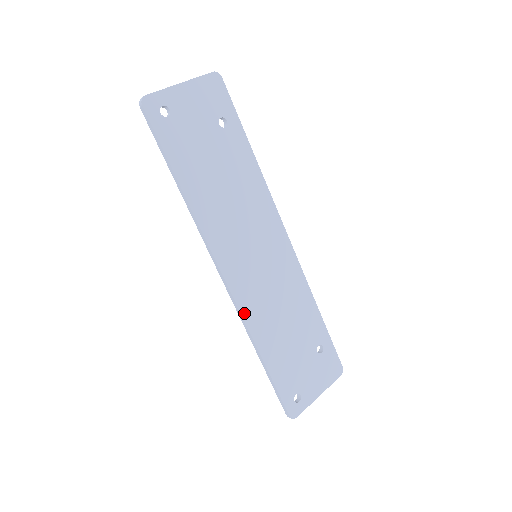
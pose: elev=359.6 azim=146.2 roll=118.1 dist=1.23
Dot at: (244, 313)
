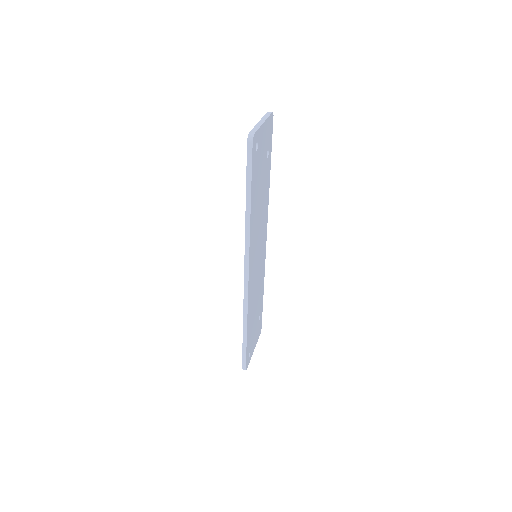
Dot at: (248, 300)
